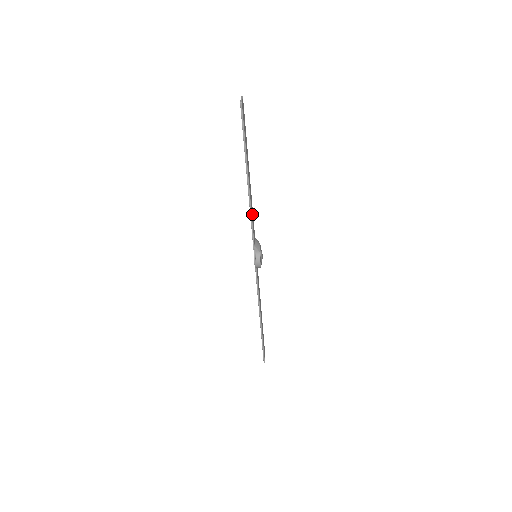
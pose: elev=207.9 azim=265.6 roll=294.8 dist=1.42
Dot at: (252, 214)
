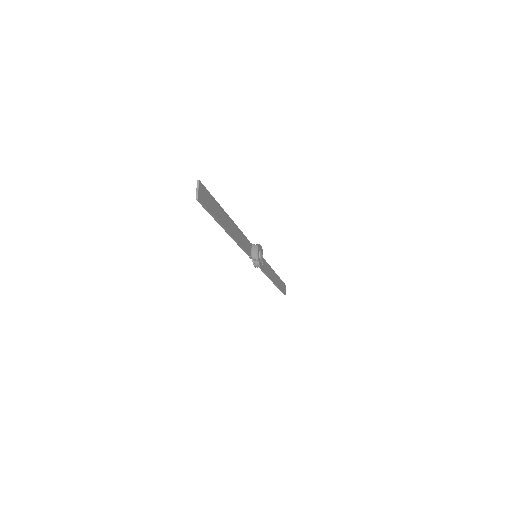
Dot at: (242, 240)
